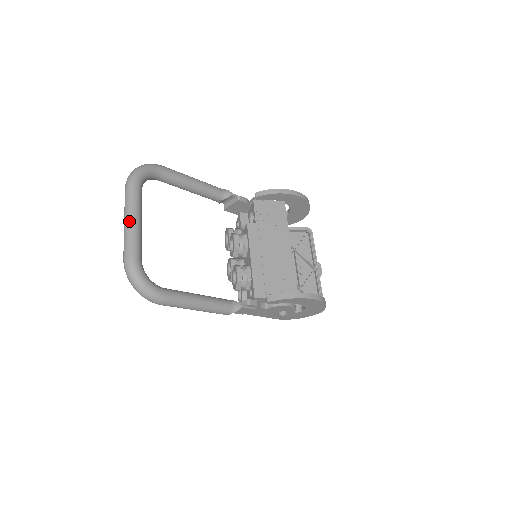
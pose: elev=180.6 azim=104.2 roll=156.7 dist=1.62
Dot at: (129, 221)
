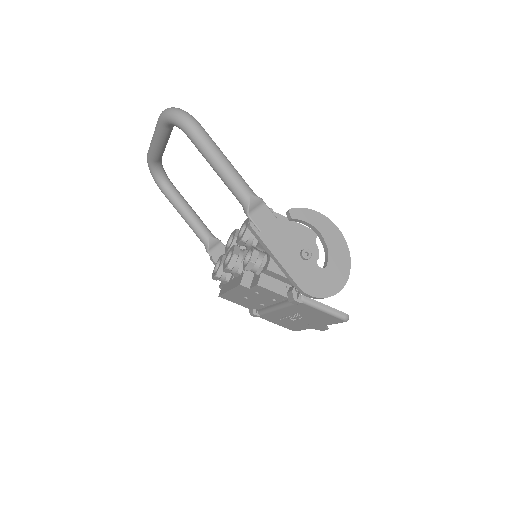
Dot at: occluded
